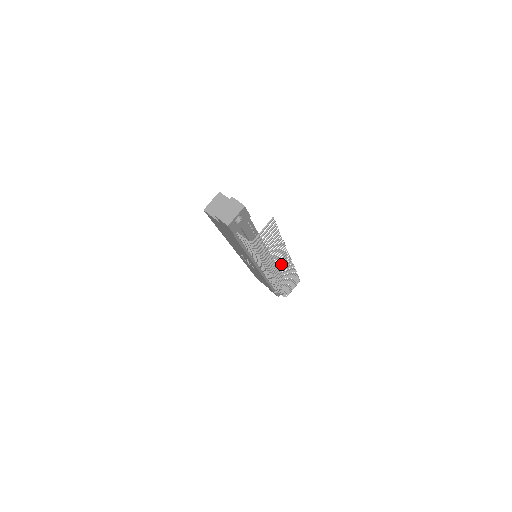
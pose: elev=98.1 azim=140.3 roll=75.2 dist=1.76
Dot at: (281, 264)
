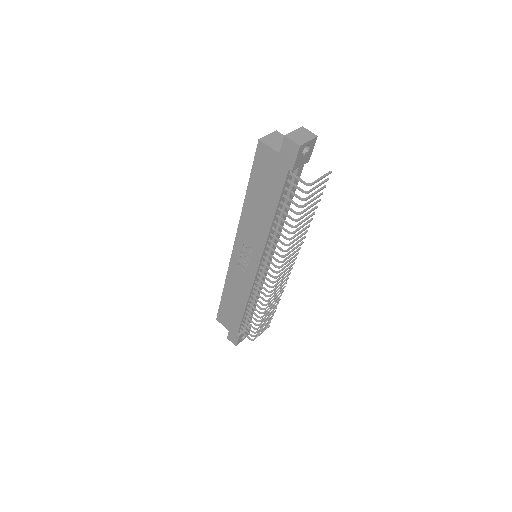
Dot at: (286, 268)
